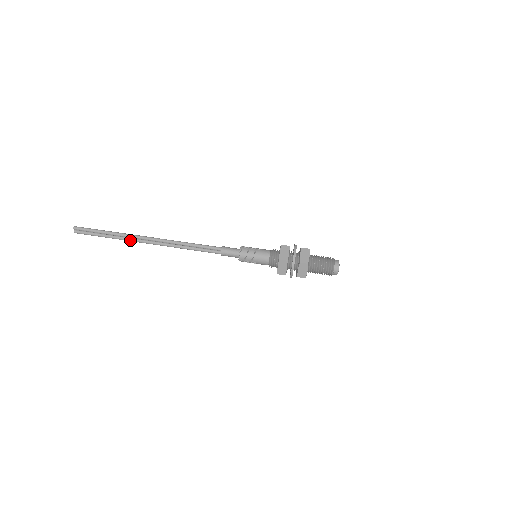
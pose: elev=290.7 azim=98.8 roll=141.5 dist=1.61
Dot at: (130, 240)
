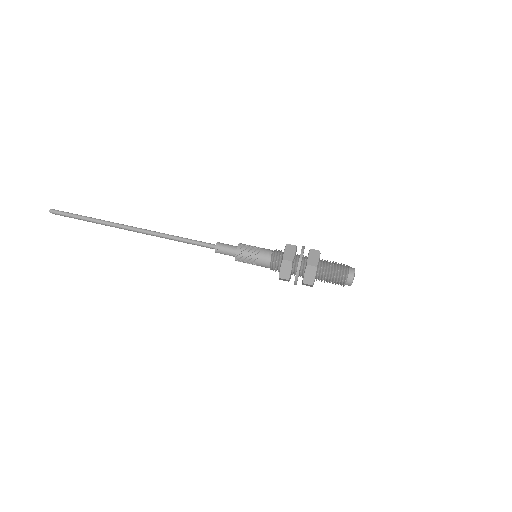
Dot at: occluded
